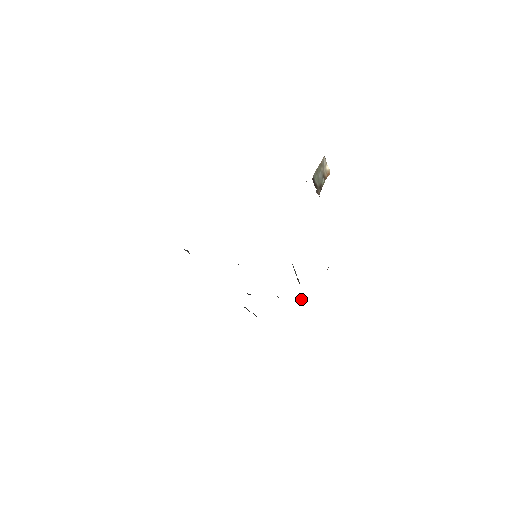
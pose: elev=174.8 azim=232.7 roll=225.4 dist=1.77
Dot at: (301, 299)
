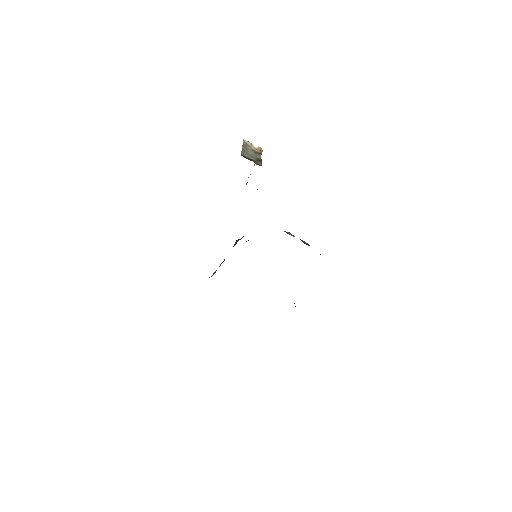
Dot at: occluded
